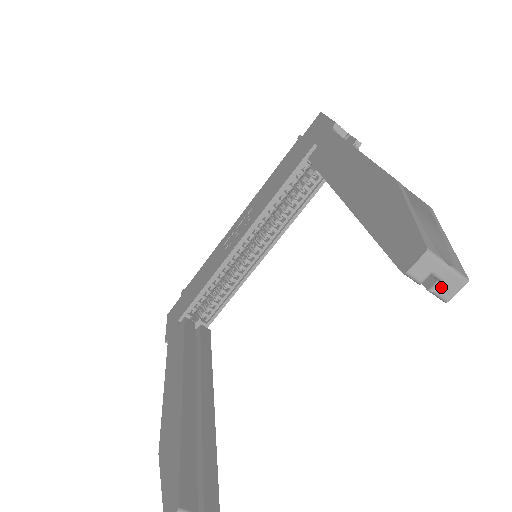
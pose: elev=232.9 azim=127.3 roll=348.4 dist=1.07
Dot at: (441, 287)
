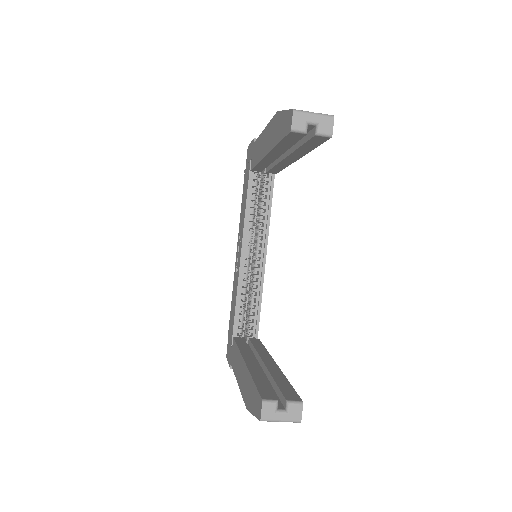
Dot at: (320, 128)
